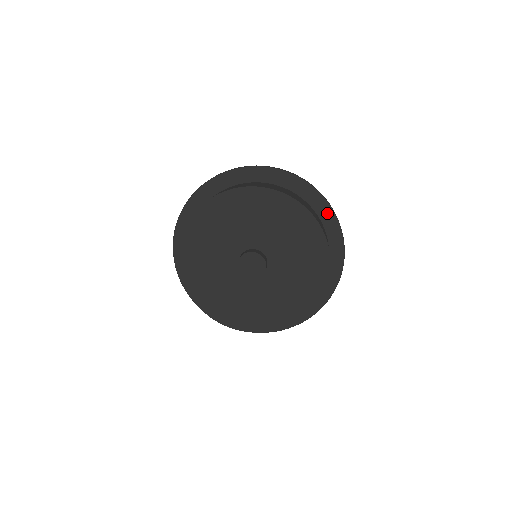
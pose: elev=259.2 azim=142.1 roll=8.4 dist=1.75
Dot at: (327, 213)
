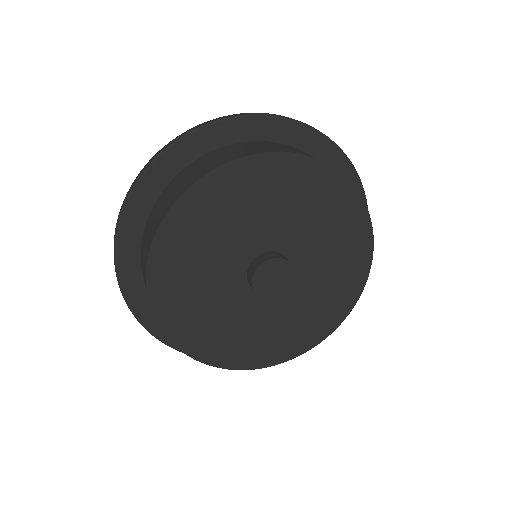
Dot at: (339, 162)
